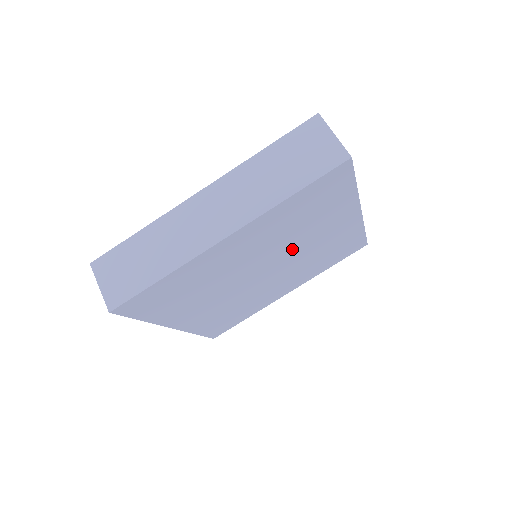
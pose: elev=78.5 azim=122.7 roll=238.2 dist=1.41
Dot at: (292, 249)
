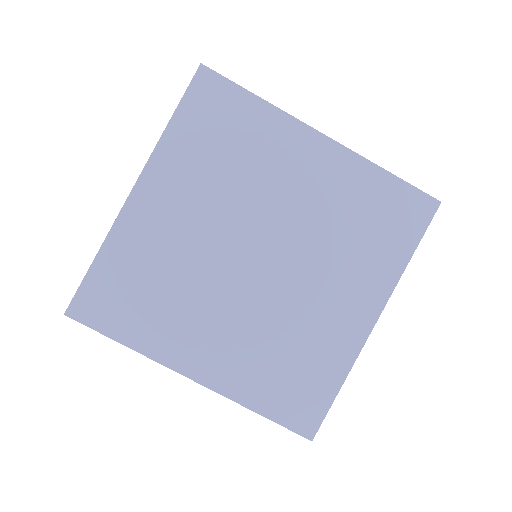
Dot at: (265, 211)
